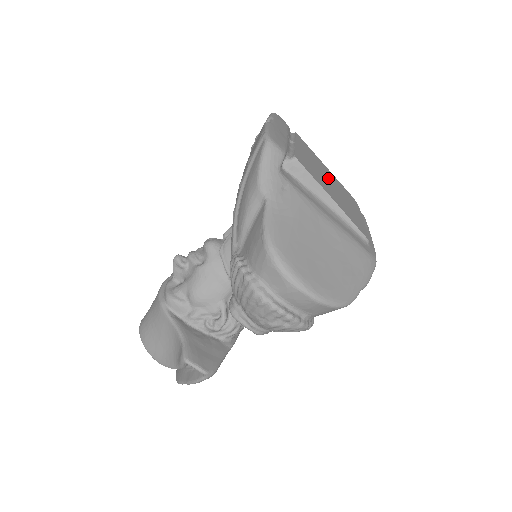
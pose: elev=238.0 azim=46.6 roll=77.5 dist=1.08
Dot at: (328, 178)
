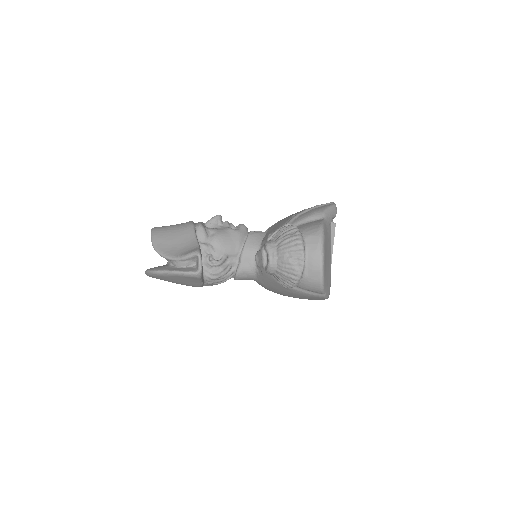
Dot at: occluded
